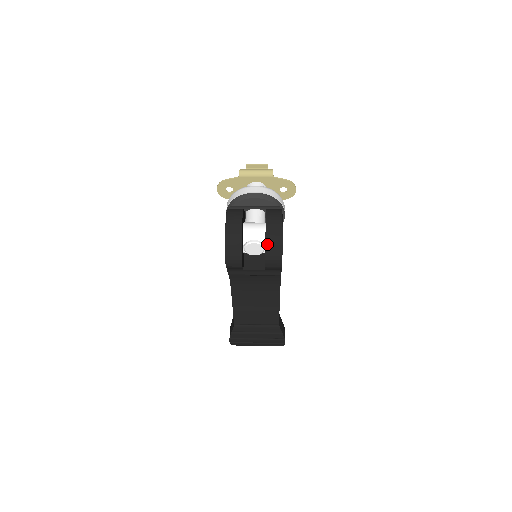
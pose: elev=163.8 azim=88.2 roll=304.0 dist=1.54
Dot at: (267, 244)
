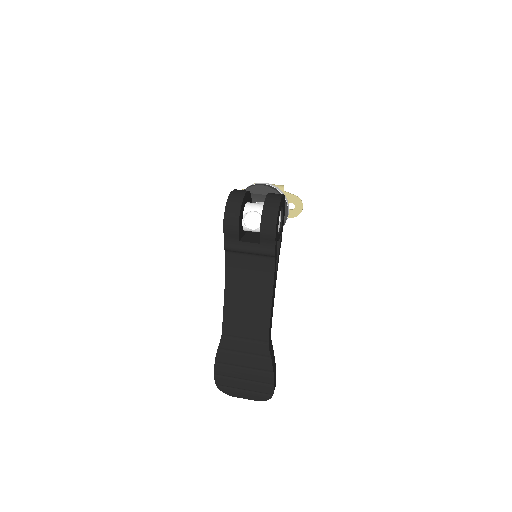
Dot at: (264, 208)
